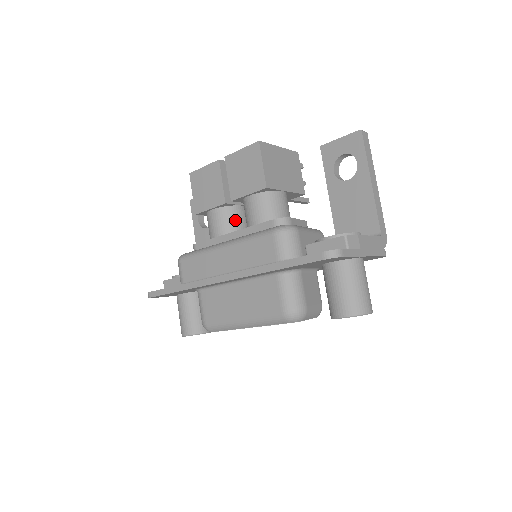
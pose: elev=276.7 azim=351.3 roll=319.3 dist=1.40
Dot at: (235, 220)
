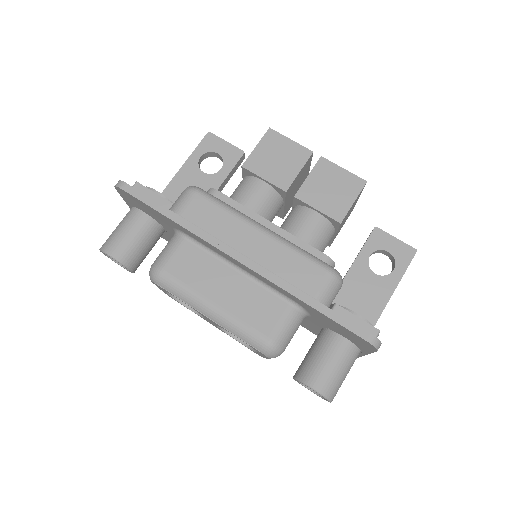
Dot at: (272, 211)
